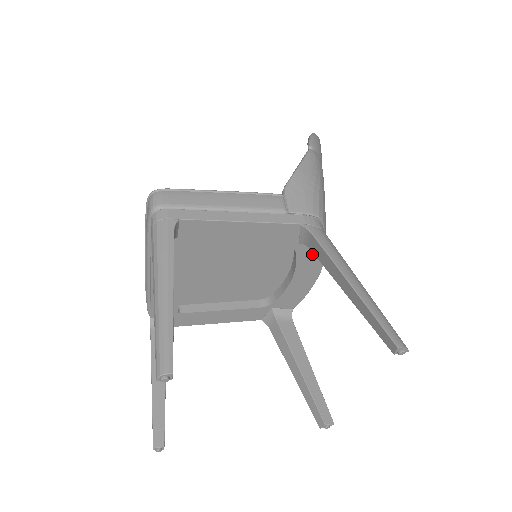
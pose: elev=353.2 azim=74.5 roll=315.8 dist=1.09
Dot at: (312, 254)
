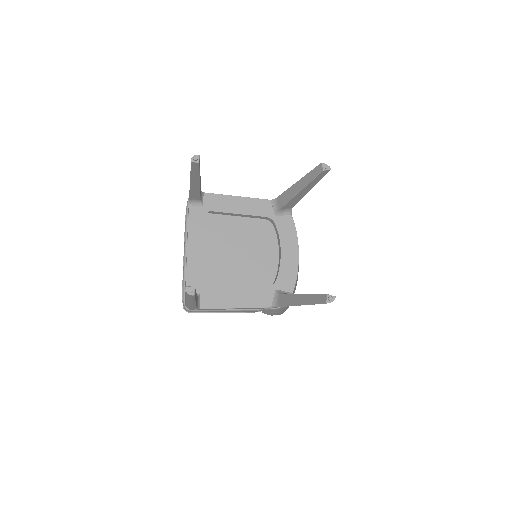
Dot at: (286, 228)
